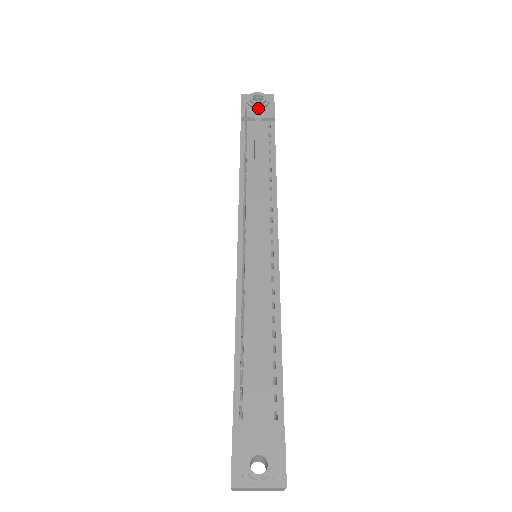
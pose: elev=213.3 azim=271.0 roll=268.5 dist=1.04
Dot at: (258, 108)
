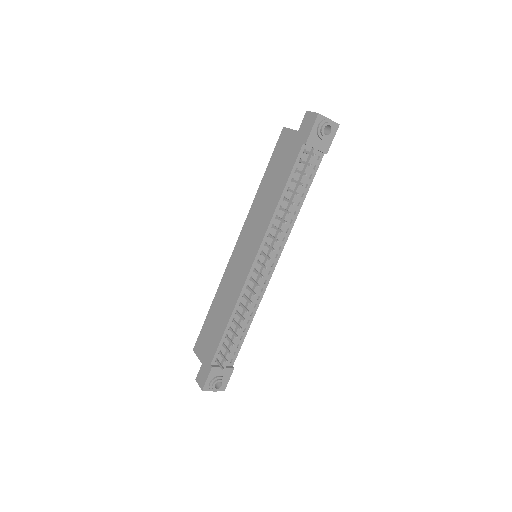
Dot at: (322, 139)
